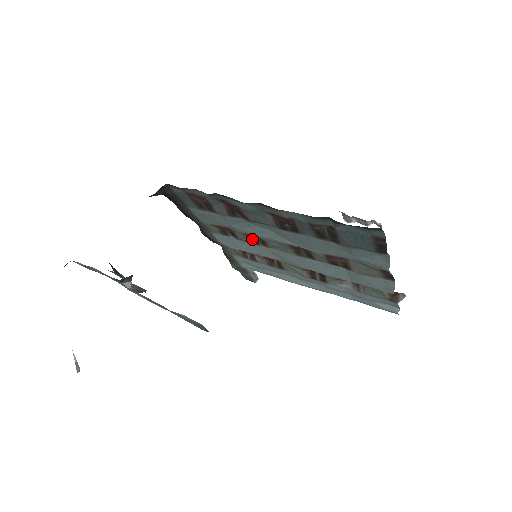
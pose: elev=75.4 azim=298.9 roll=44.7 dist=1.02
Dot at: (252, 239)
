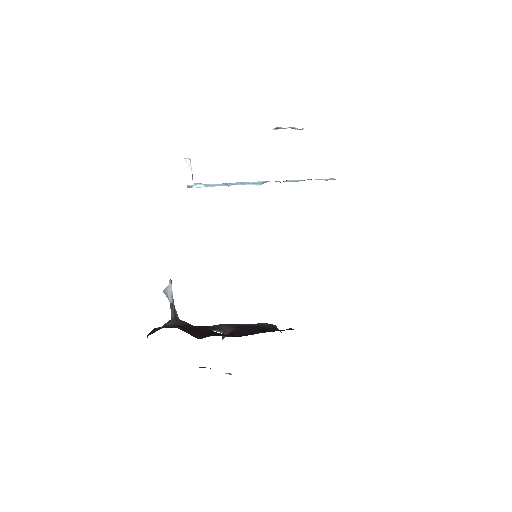
Dot at: occluded
